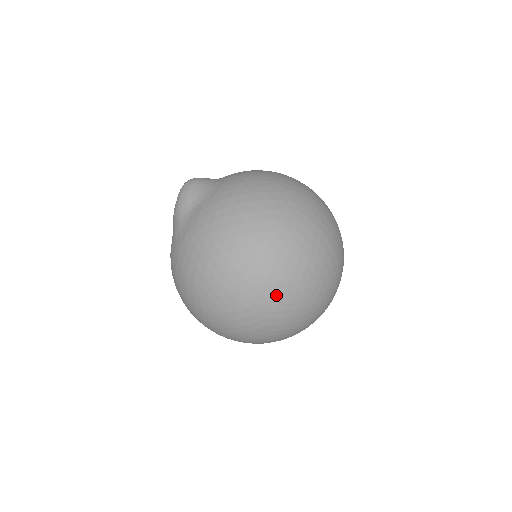
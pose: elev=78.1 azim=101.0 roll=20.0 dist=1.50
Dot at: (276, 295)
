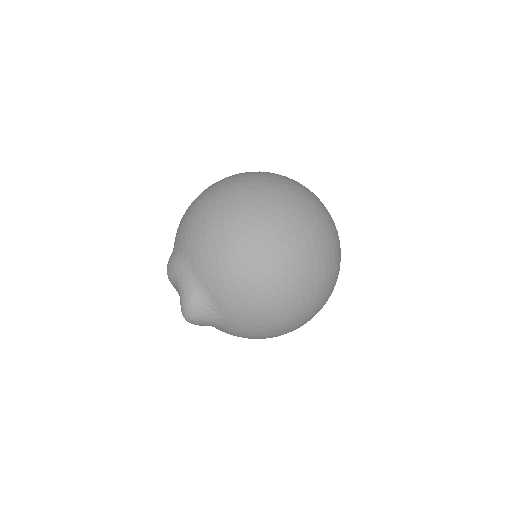
Dot at: occluded
